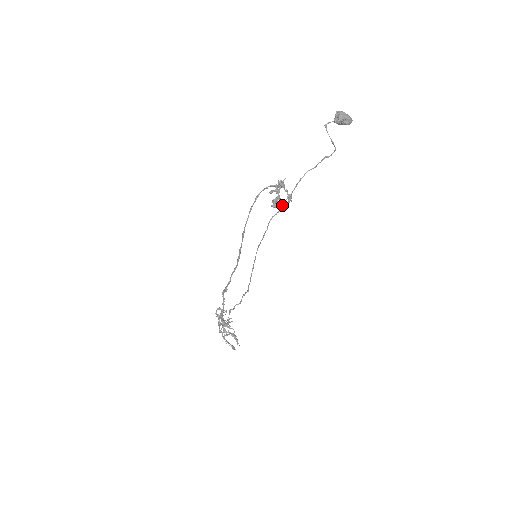
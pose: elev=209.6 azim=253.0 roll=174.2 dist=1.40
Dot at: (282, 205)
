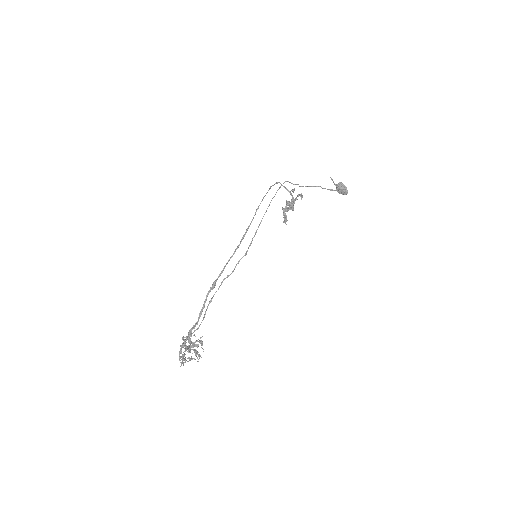
Dot at: (297, 184)
